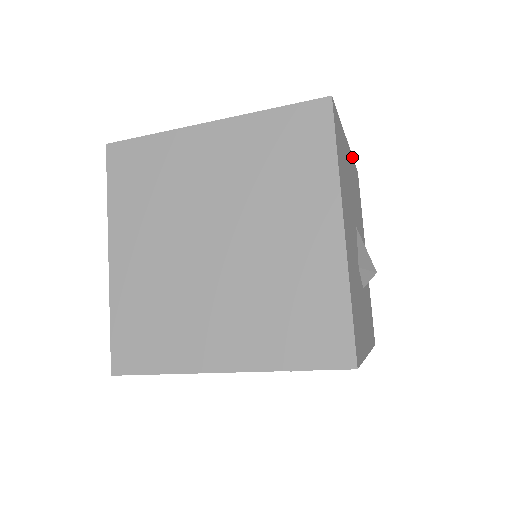
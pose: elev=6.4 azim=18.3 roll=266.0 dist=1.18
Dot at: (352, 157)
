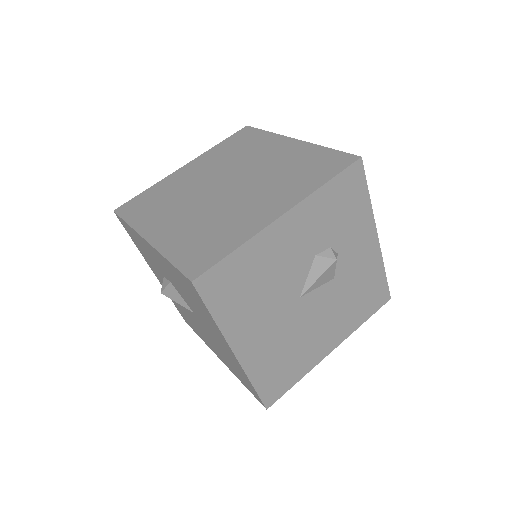
Dot at: occluded
